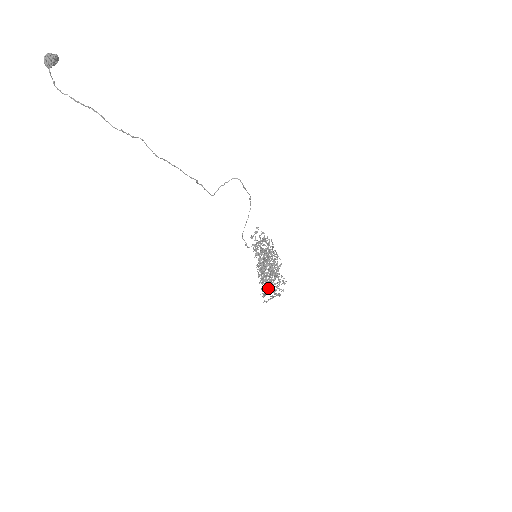
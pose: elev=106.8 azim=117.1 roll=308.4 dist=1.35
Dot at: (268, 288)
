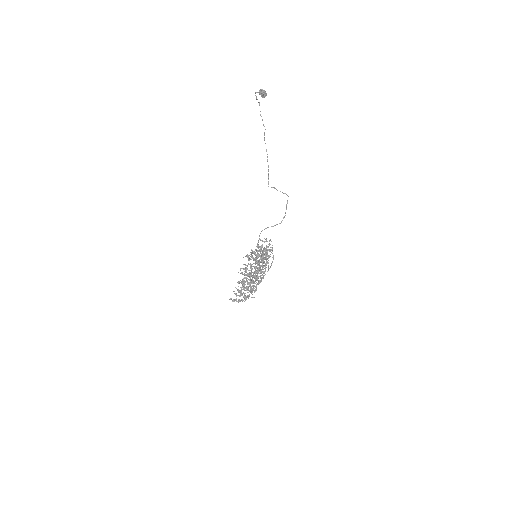
Dot at: occluded
